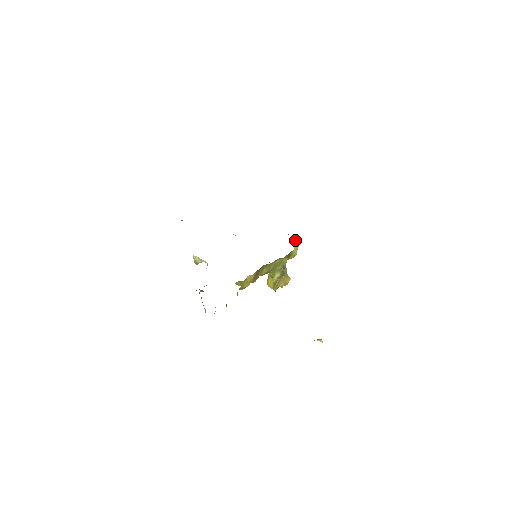
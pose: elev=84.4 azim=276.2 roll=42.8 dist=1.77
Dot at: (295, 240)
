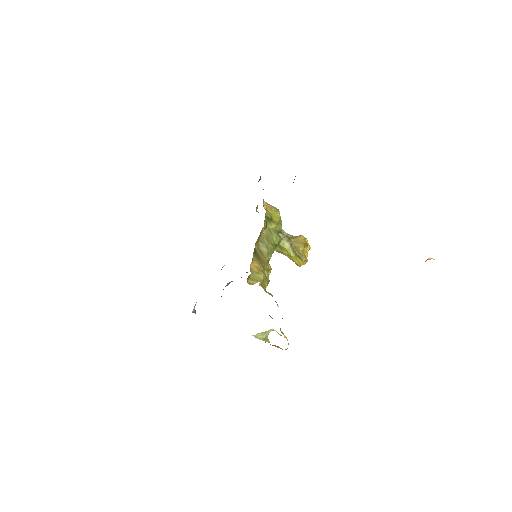
Dot at: (264, 207)
